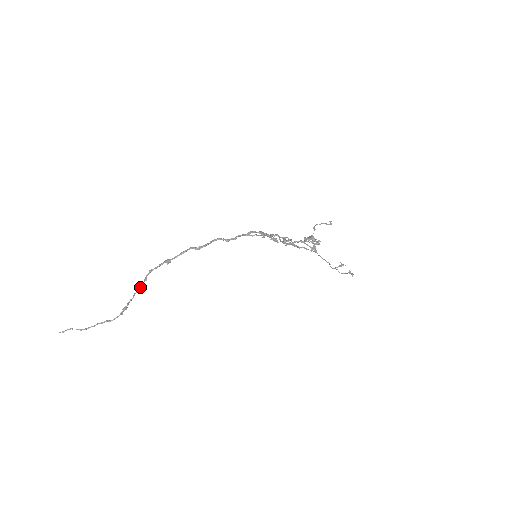
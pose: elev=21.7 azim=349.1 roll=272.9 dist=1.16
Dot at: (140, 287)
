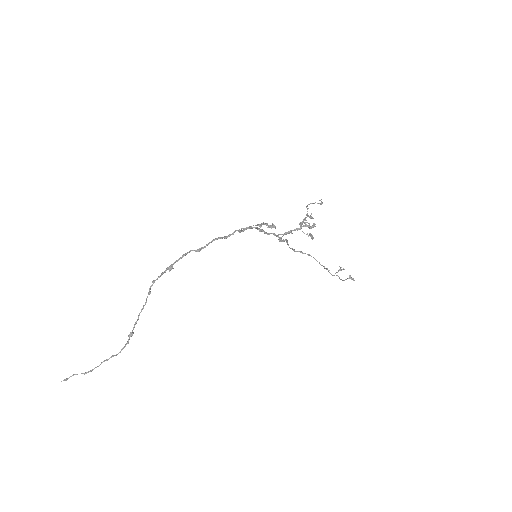
Dot at: occluded
